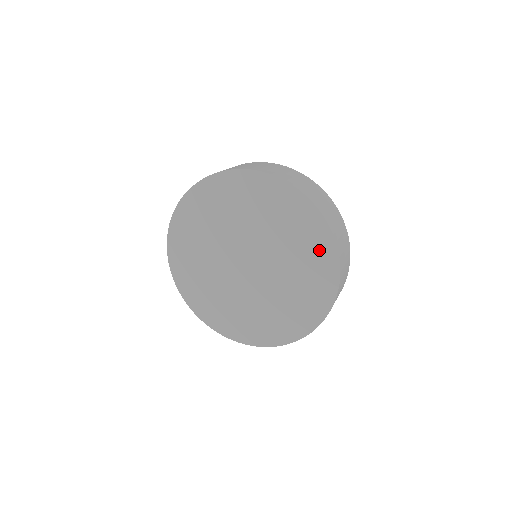
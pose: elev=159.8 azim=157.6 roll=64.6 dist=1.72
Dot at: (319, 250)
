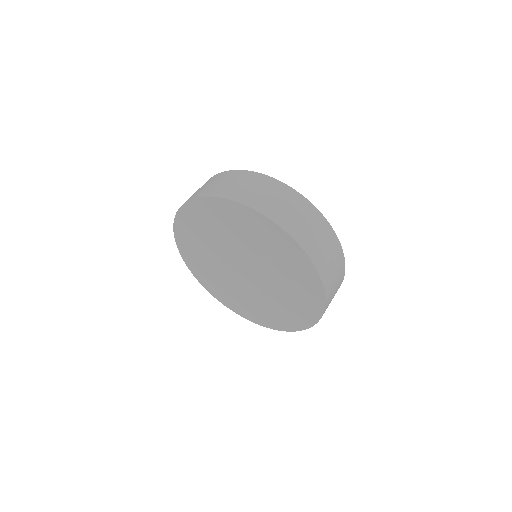
Dot at: (290, 254)
